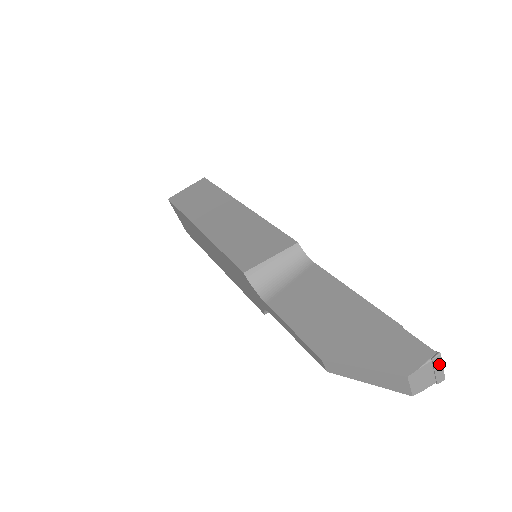
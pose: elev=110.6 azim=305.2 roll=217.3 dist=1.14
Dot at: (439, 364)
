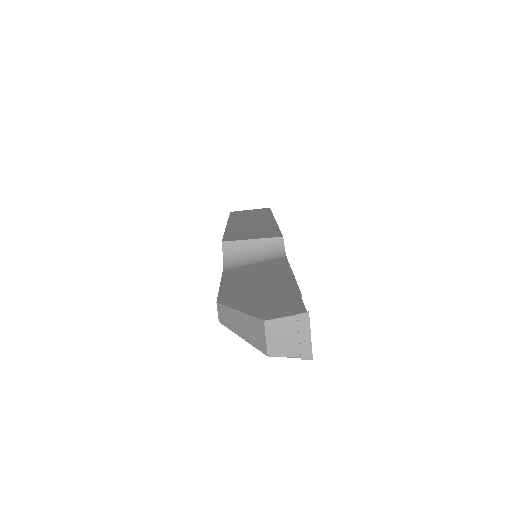
Dot at: (306, 328)
